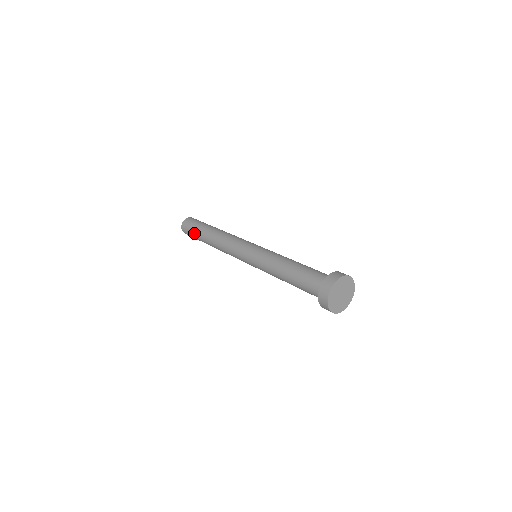
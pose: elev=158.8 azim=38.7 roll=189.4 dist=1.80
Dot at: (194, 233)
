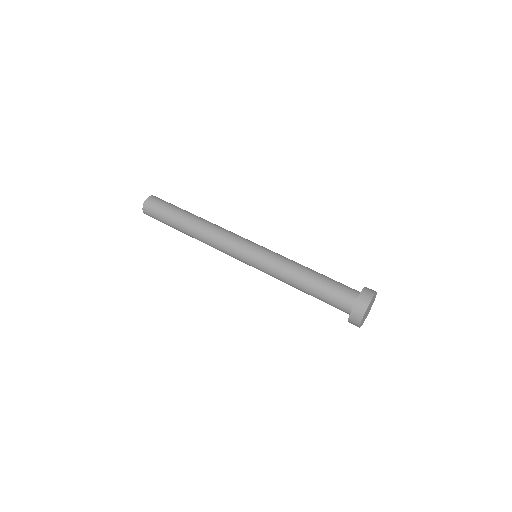
Dot at: occluded
